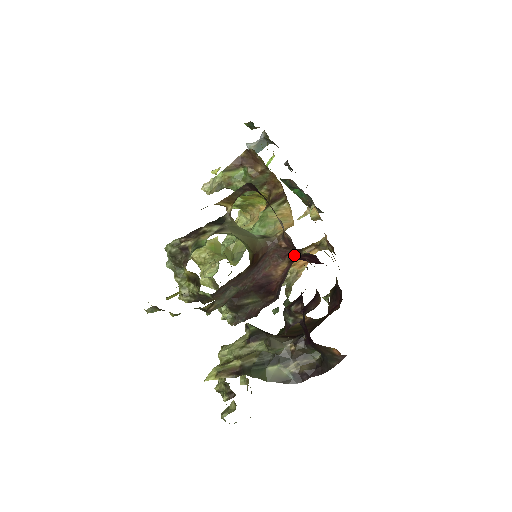
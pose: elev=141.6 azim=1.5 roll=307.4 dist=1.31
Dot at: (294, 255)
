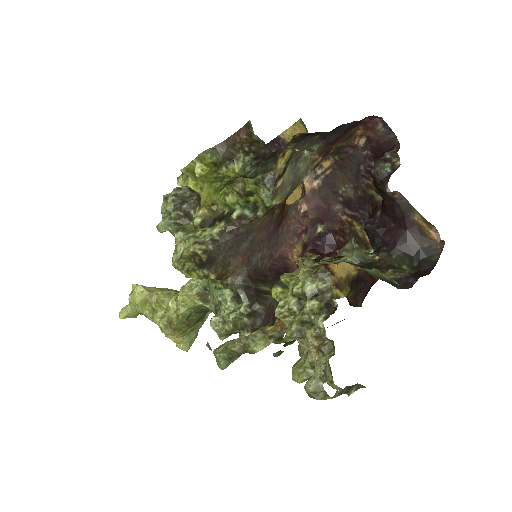
Dot at: (308, 236)
